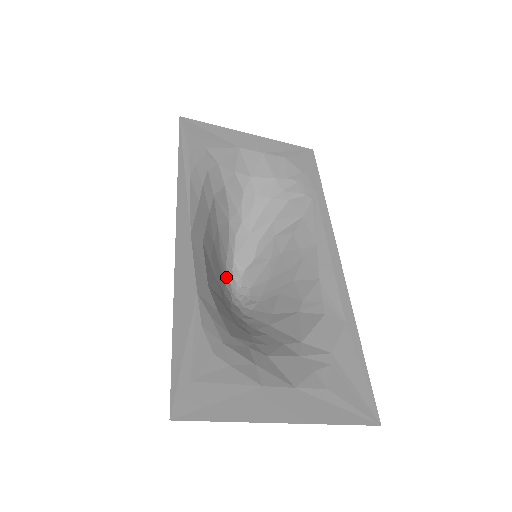
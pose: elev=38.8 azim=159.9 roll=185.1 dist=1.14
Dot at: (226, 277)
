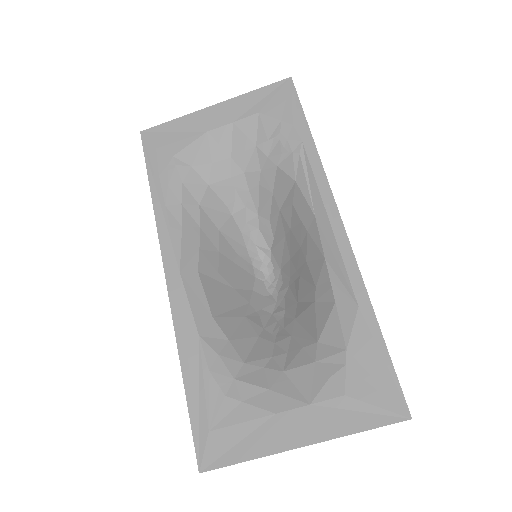
Dot at: (254, 268)
